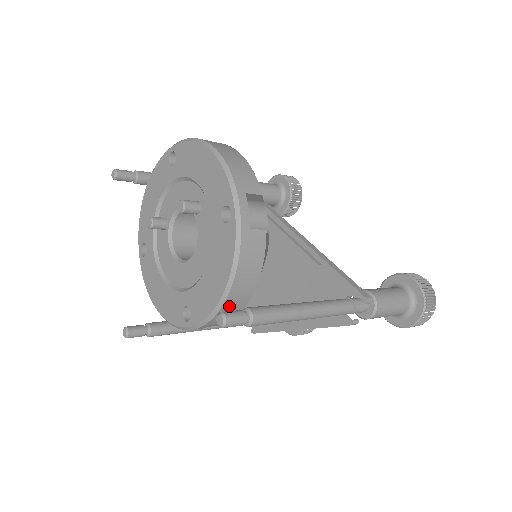
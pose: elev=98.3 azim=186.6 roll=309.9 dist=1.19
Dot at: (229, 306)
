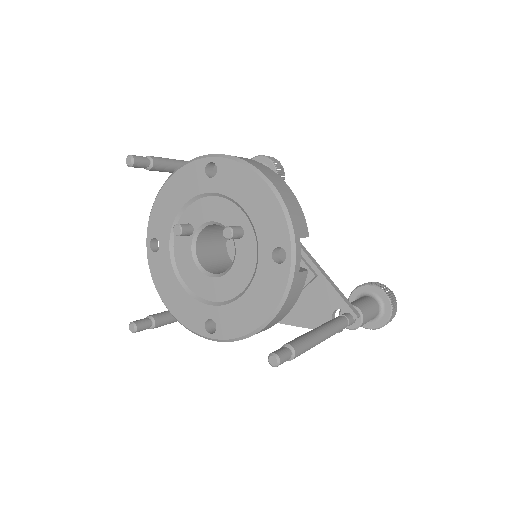
Dot at: (261, 331)
